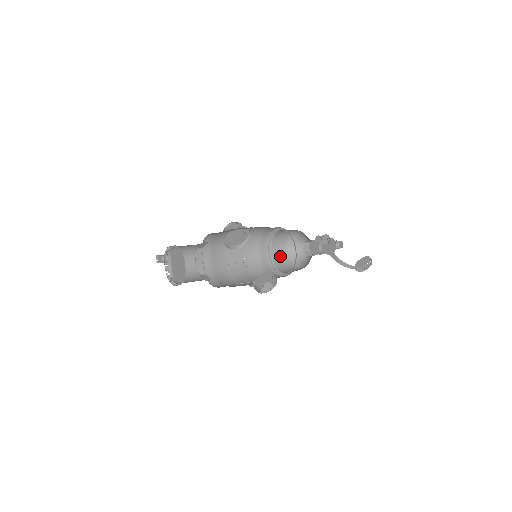
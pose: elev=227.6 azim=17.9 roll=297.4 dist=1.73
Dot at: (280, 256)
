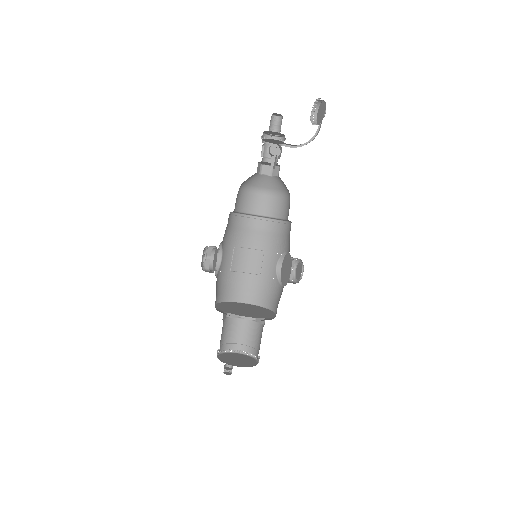
Dot at: (246, 200)
